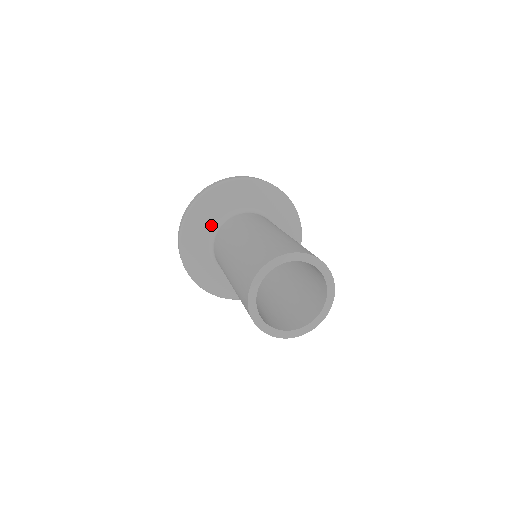
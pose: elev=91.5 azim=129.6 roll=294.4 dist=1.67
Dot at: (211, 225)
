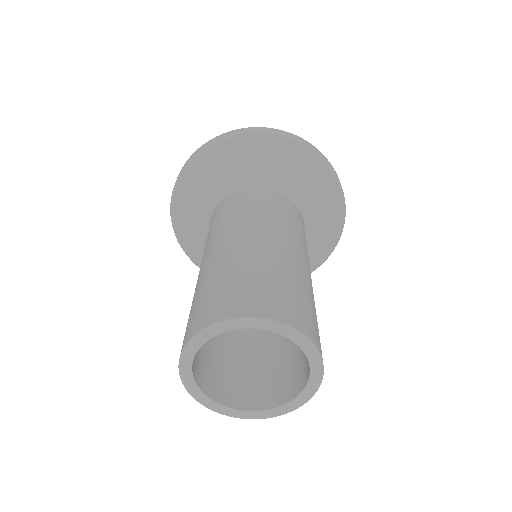
Dot at: (237, 176)
